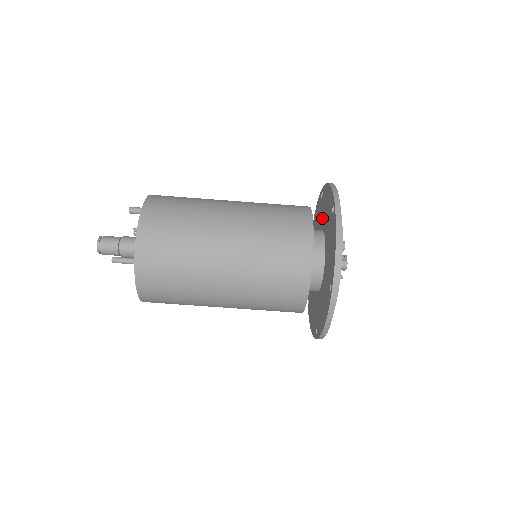
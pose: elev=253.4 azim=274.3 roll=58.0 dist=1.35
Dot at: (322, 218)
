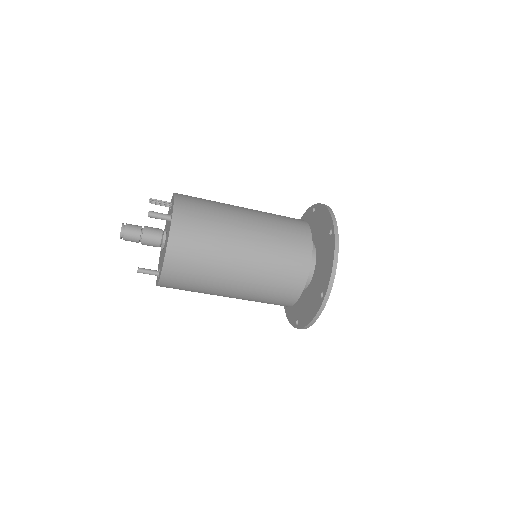
Dot at: (320, 252)
